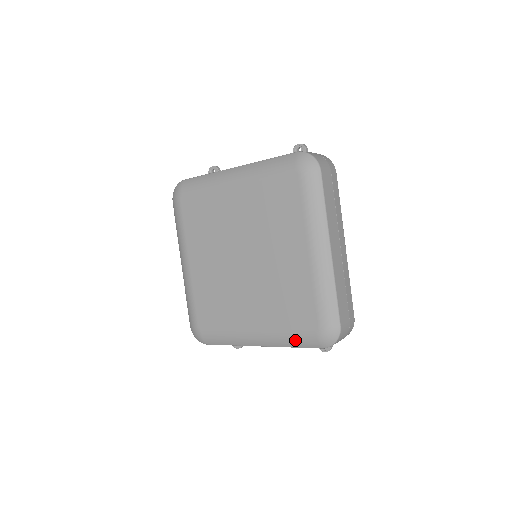
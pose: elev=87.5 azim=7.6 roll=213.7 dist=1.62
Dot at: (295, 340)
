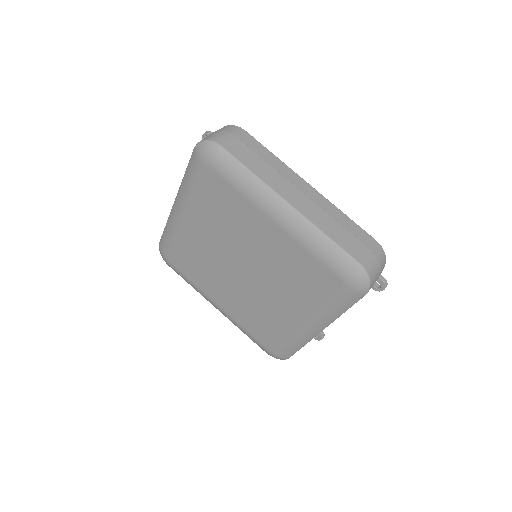
Dot at: (338, 306)
